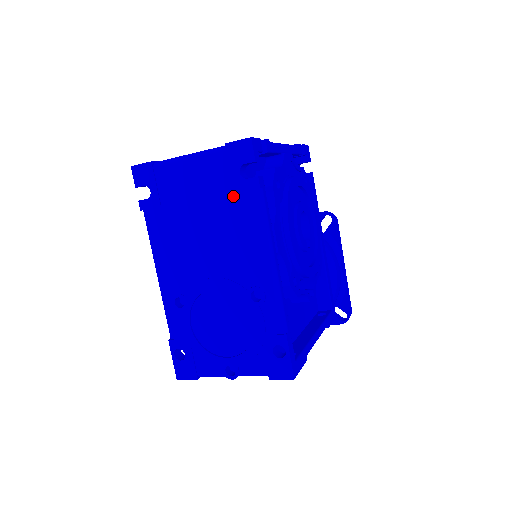
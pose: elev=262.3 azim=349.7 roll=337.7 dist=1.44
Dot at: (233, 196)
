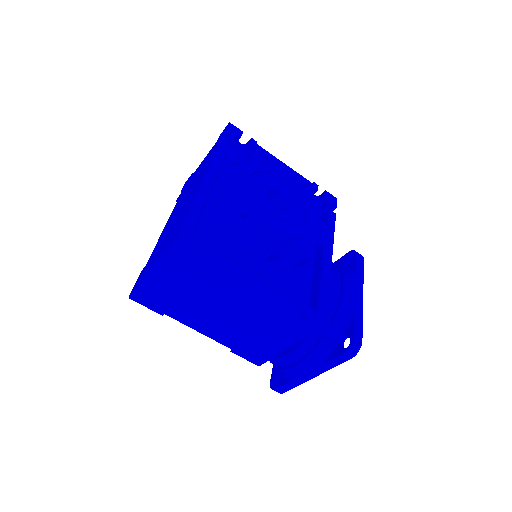
Dot at: occluded
